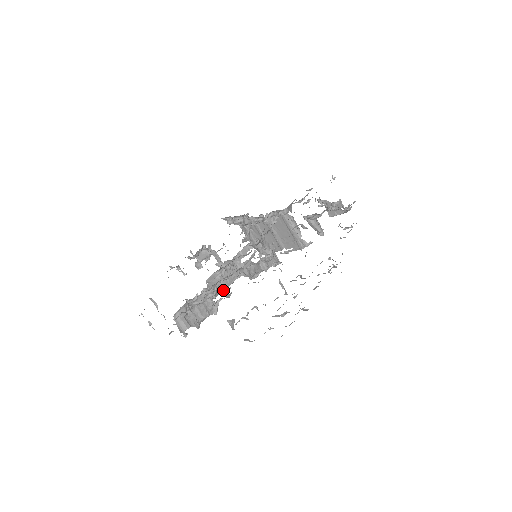
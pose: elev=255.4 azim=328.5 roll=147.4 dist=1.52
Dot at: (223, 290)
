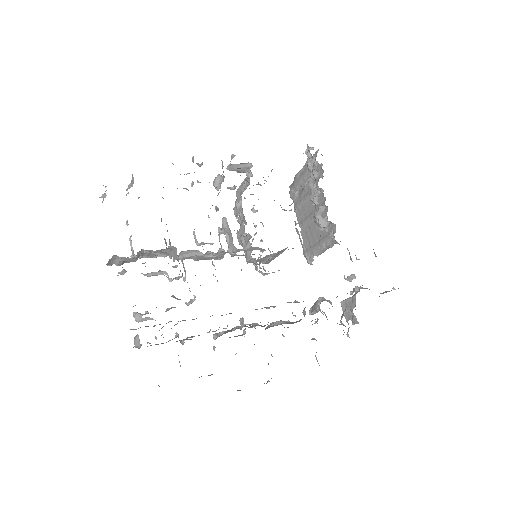
Dot at: (196, 244)
